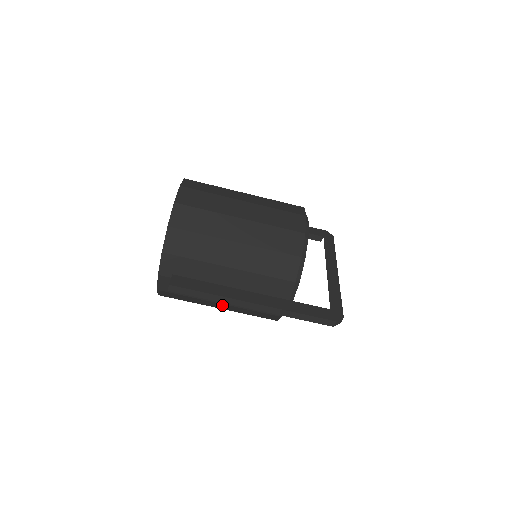
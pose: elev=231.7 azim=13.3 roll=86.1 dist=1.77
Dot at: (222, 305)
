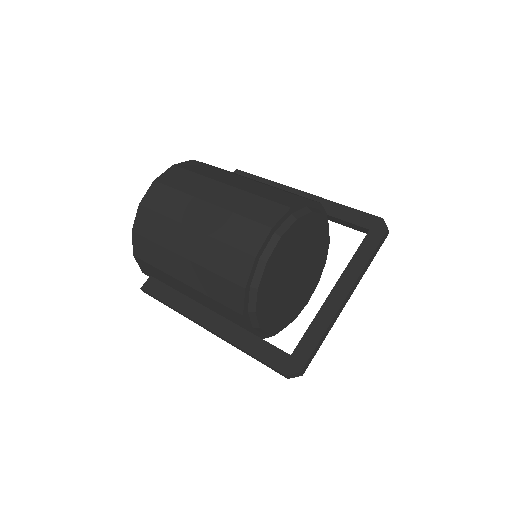
Dot at: occluded
